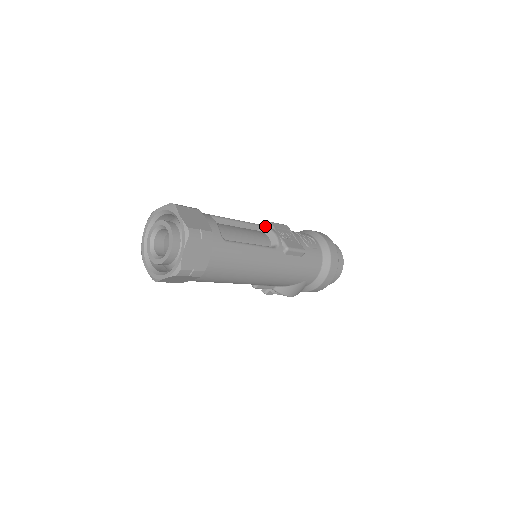
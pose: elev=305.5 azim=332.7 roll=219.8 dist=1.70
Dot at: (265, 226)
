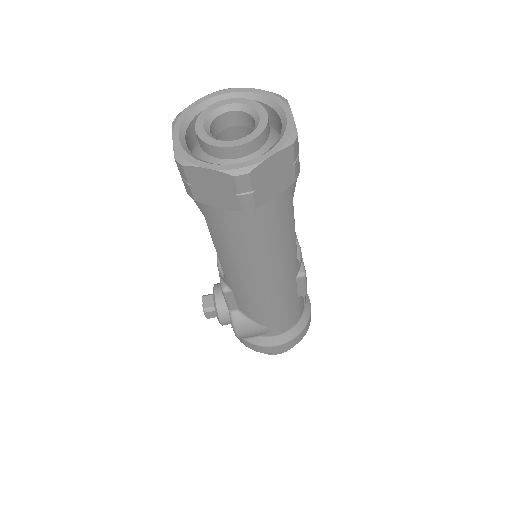
Dot at: occluded
